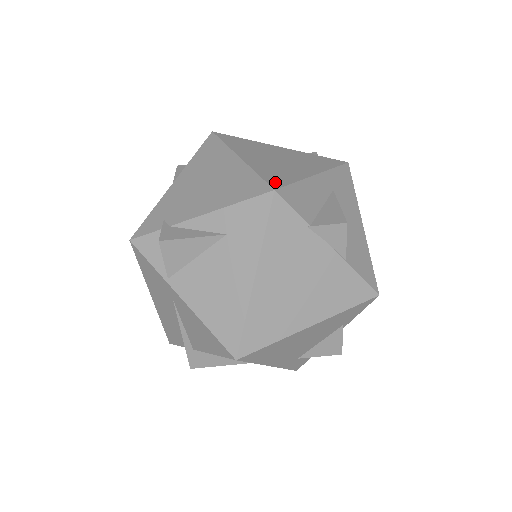
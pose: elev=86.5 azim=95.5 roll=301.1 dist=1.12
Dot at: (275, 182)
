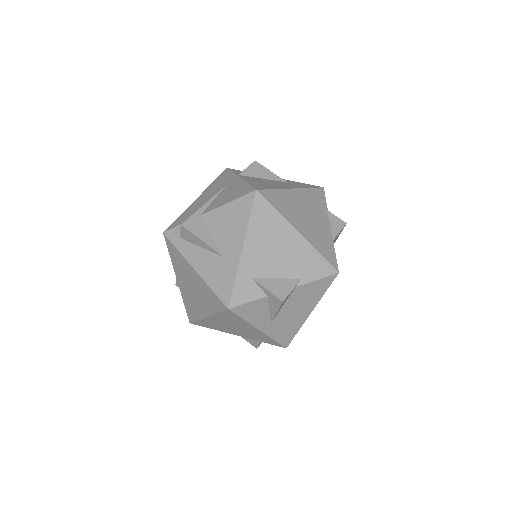
Dot at: occluded
